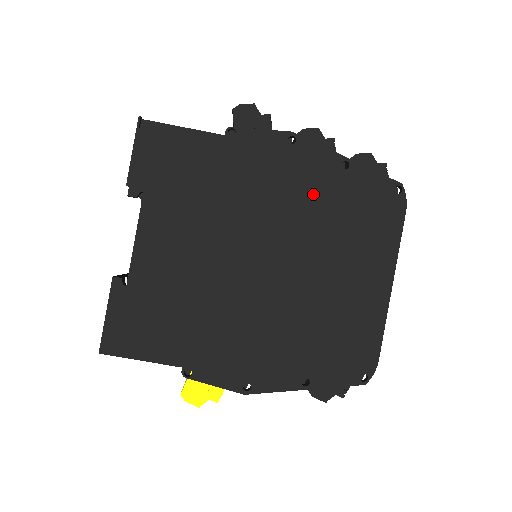
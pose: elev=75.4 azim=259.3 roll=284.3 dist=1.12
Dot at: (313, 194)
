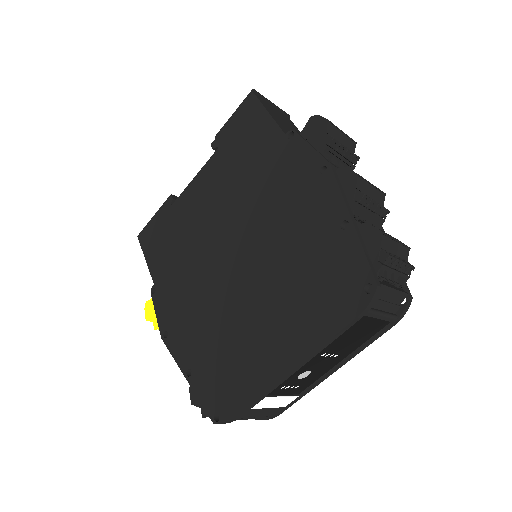
Dot at: (302, 231)
